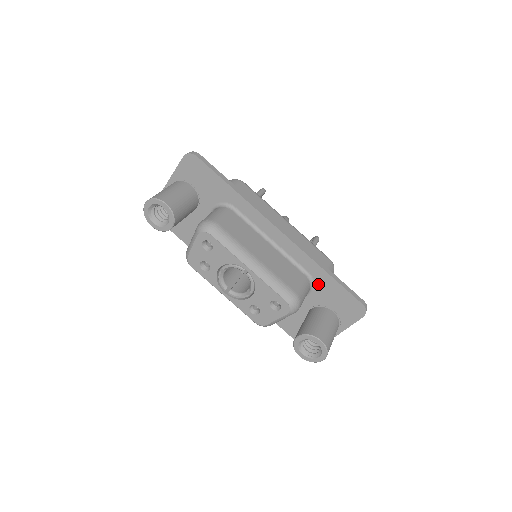
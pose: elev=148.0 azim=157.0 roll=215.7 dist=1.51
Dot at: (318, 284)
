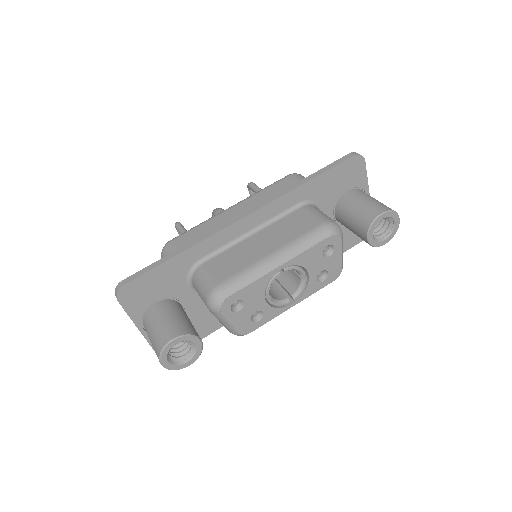
Dot at: (315, 197)
